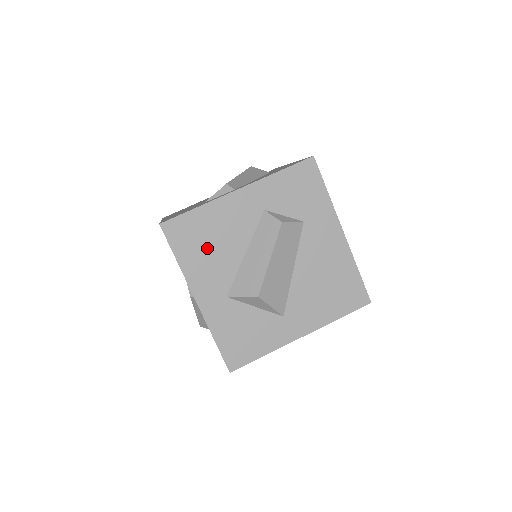
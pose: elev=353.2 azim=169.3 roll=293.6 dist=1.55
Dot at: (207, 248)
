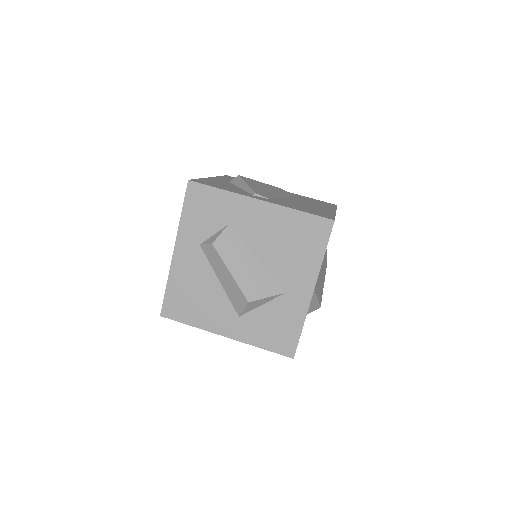
Dot at: (197, 302)
